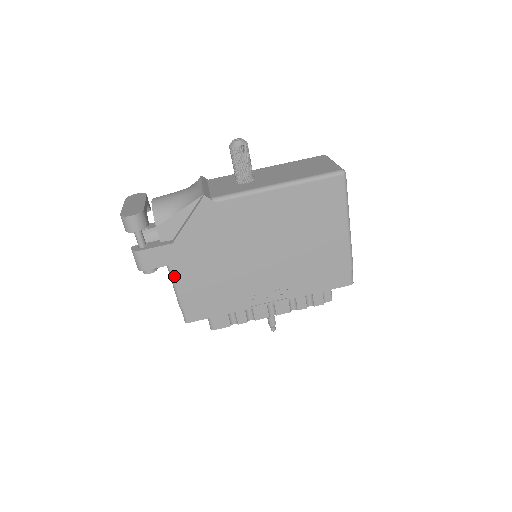
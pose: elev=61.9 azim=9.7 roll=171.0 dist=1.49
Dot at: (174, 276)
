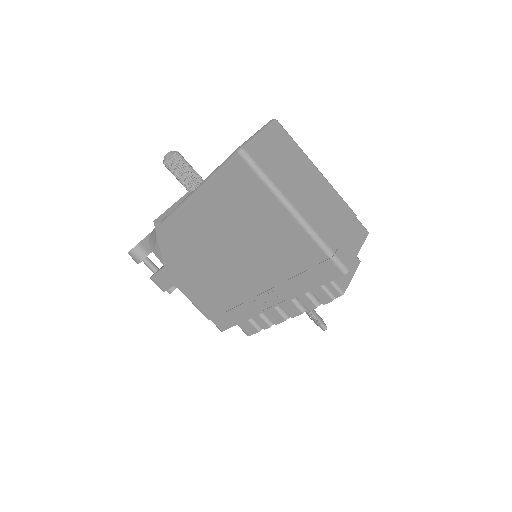
Dot at: (184, 293)
